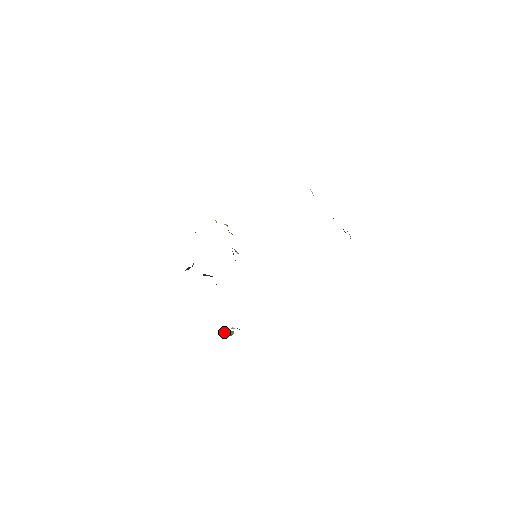
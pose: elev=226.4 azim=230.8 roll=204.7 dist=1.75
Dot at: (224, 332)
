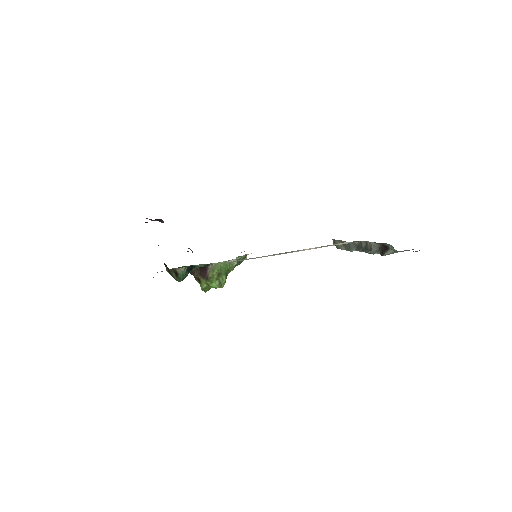
Dot at: occluded
